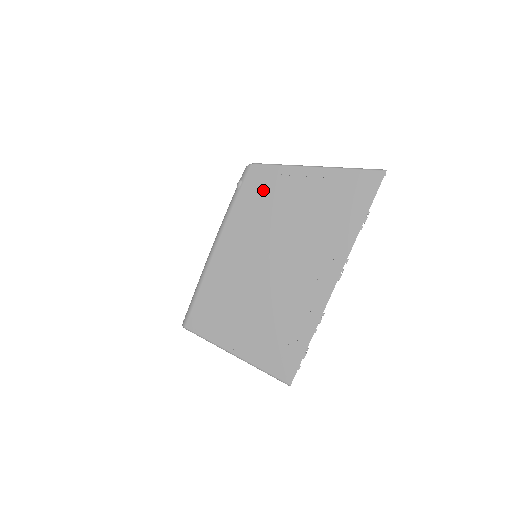
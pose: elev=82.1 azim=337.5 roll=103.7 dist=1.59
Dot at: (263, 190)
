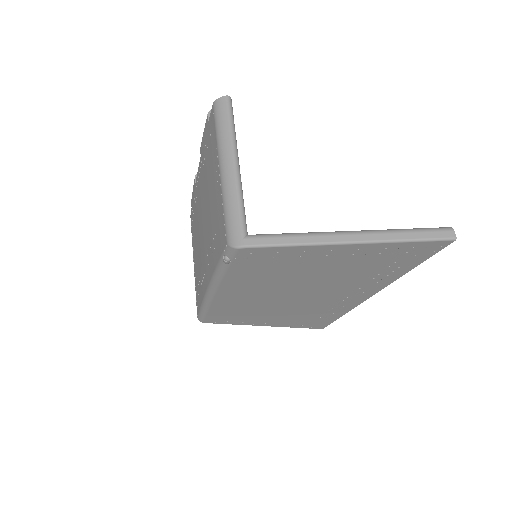
Dot at: (266, 263)
